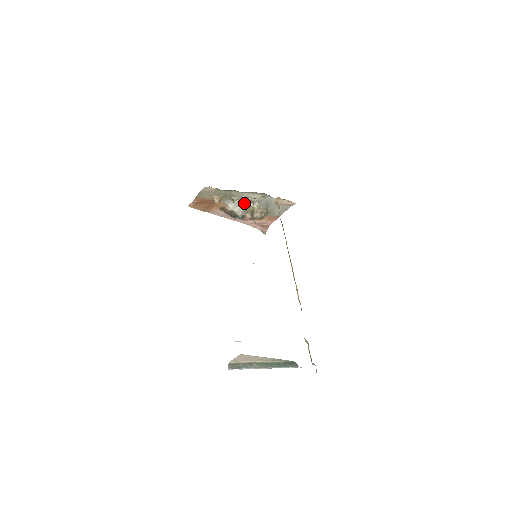
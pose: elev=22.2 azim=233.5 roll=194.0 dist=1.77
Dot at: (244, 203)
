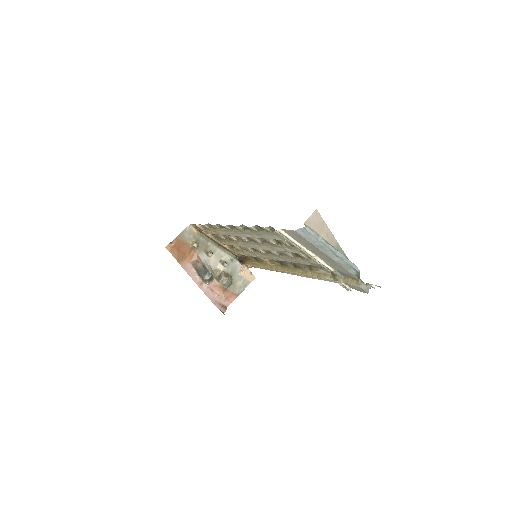
Dot at: (214, 263)
